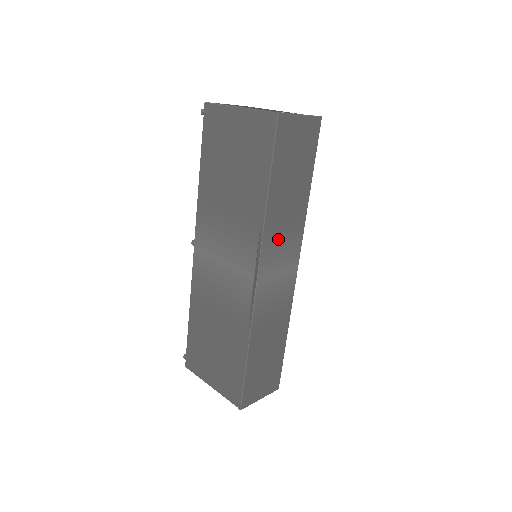
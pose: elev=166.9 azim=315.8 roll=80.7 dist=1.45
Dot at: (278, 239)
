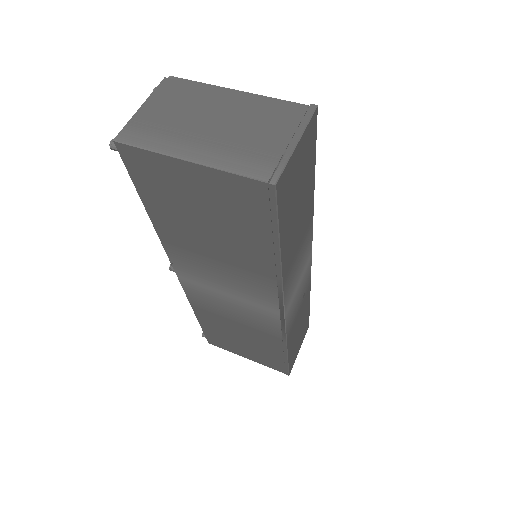
Dot at: (294, 267)
